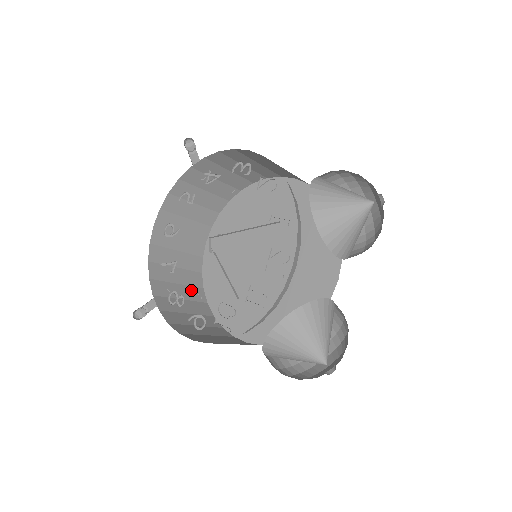
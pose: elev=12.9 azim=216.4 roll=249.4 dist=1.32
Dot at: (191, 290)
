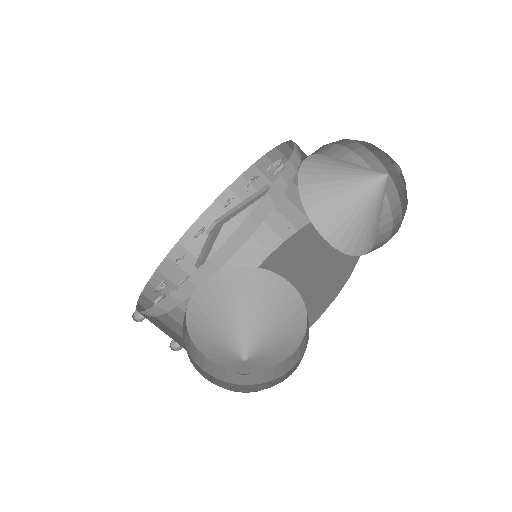
Dot at: occluded
